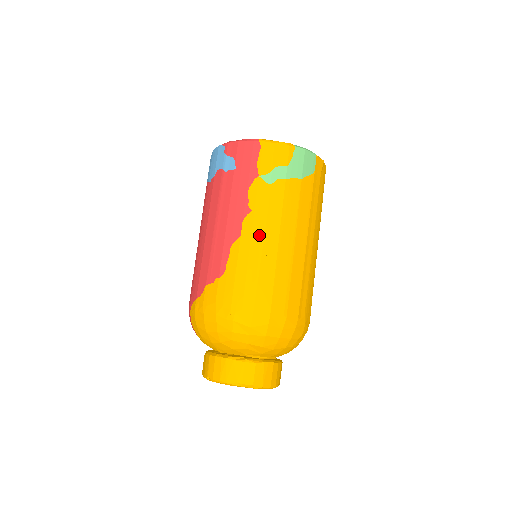
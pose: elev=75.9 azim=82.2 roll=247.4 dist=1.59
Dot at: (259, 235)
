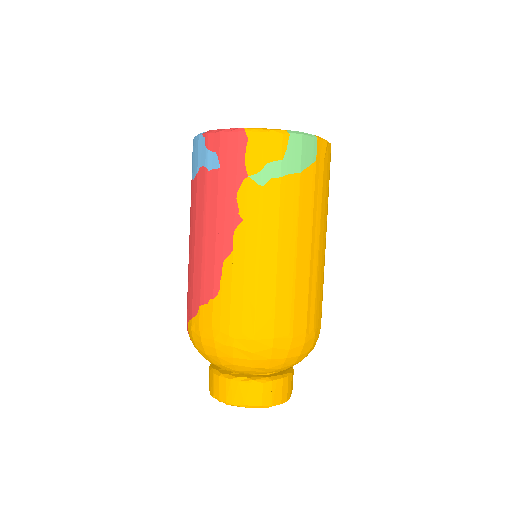
Dot at: (254, 249)
